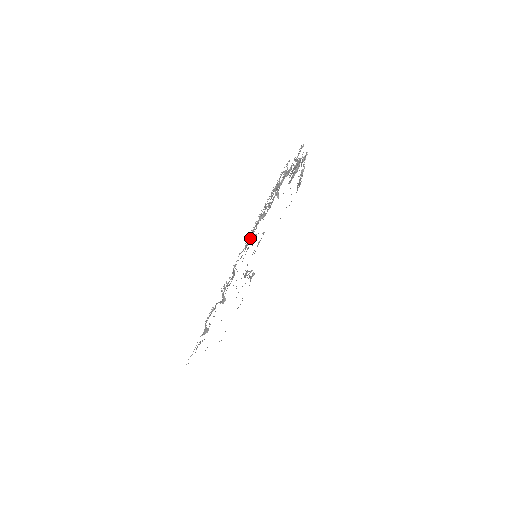
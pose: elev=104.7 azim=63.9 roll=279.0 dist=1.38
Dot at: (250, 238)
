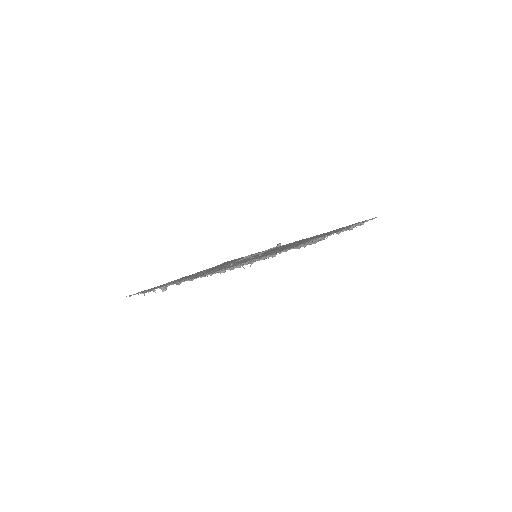
Dot at: occluded
